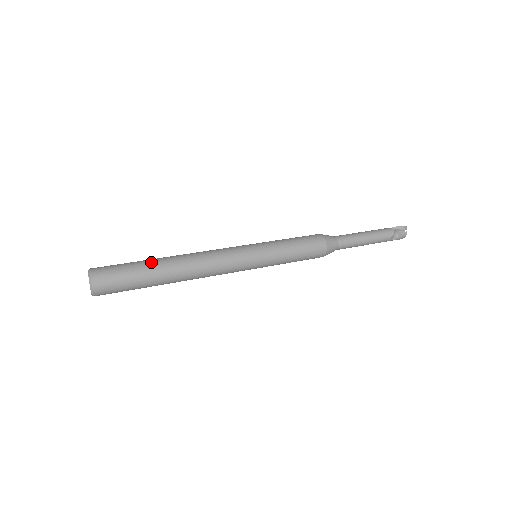
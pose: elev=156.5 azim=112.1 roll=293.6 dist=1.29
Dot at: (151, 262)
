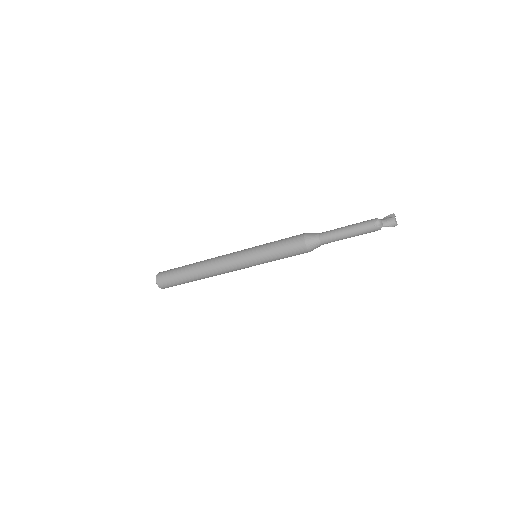
Dot at: occluded
